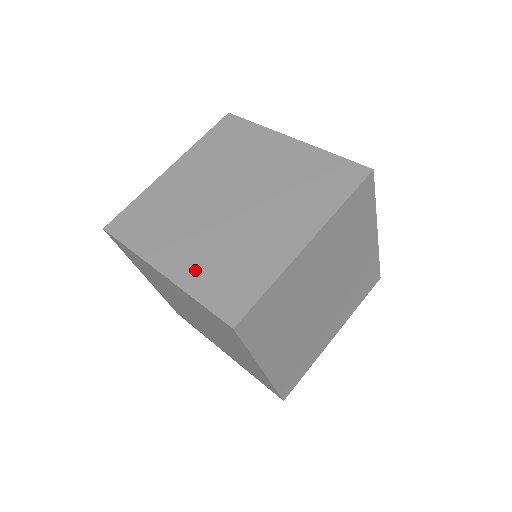
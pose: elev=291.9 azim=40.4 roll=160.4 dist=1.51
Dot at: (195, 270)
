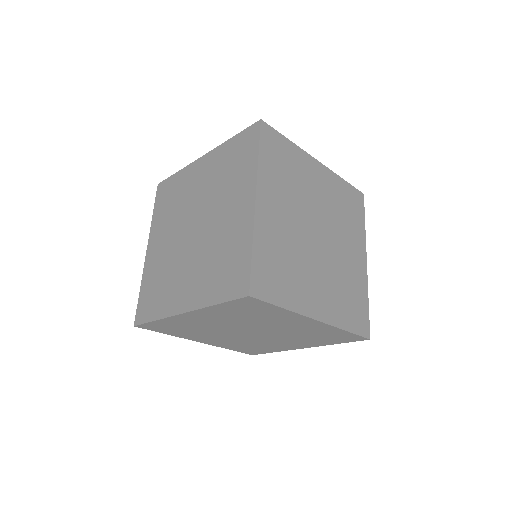
Dot at: (202, 289)
